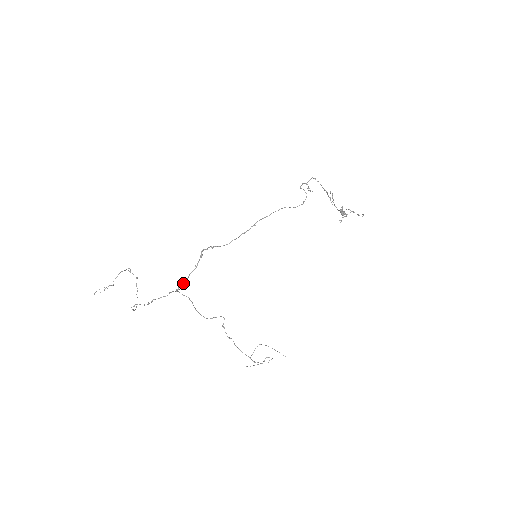
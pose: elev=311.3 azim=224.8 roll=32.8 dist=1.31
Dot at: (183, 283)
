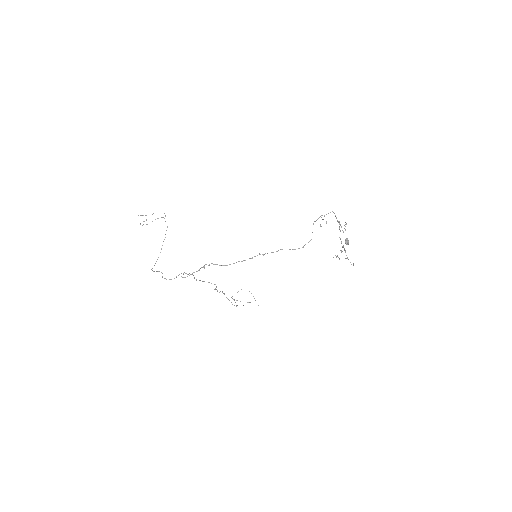
Dot at: occluded
